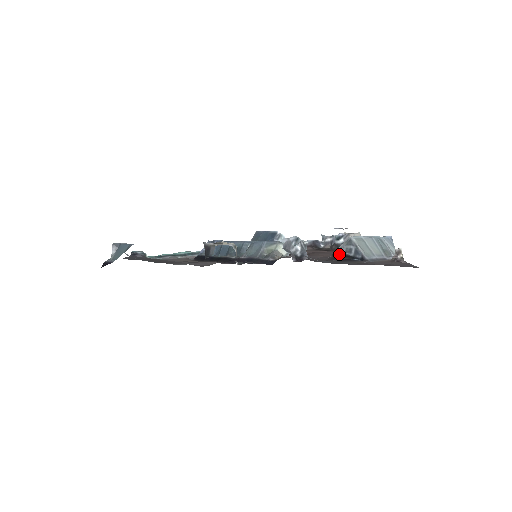
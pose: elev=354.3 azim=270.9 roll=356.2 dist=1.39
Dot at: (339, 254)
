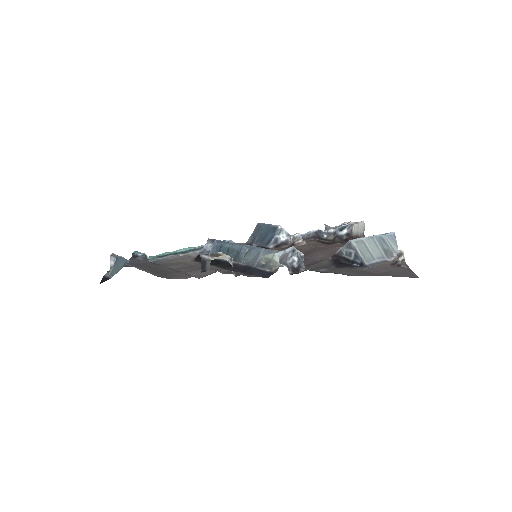
Dot at: (339, 257)
